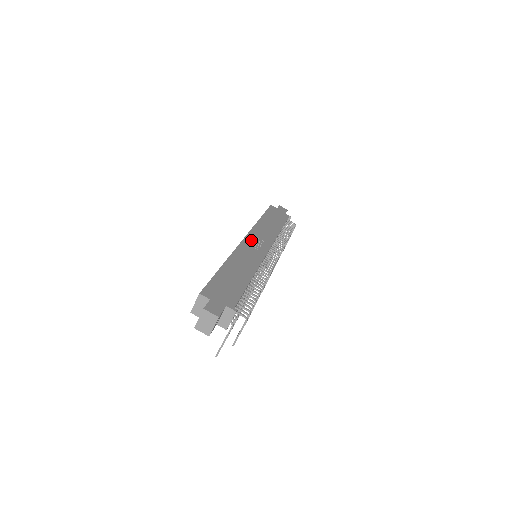
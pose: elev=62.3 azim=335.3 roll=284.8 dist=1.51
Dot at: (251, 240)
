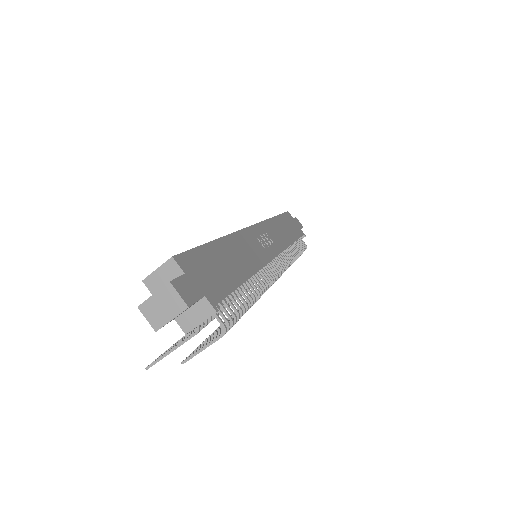
Dot at: (260, 232)
